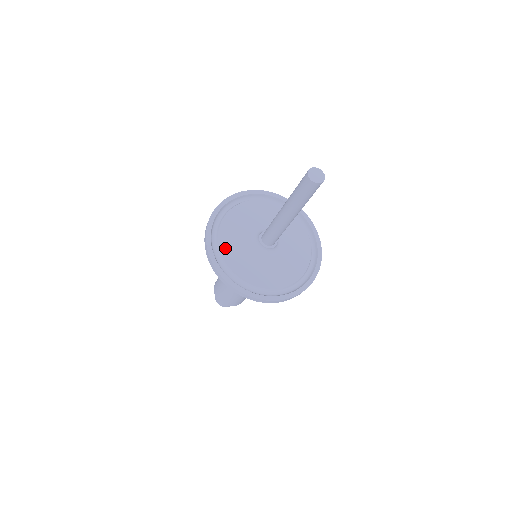
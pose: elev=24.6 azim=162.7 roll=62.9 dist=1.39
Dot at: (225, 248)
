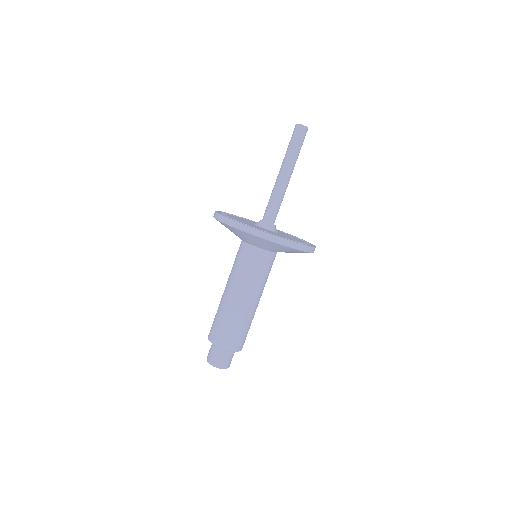
Dot at: (233, 218)
